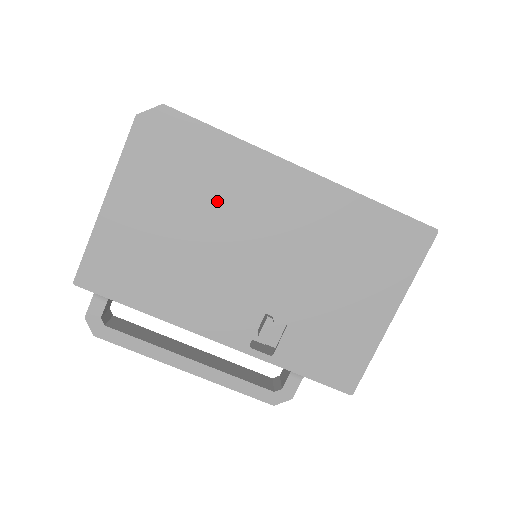
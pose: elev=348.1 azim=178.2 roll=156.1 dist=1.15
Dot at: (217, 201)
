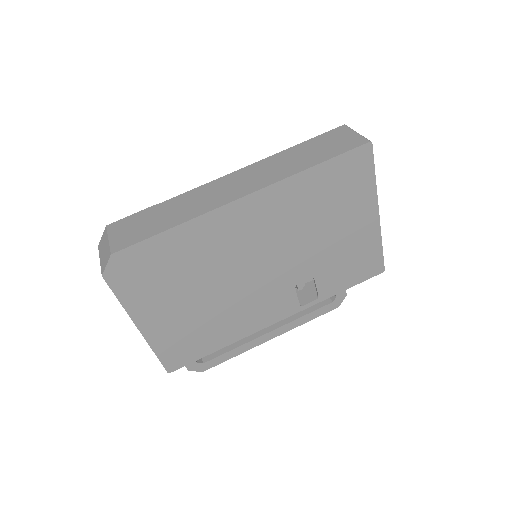
Dot at: (206, 266)
